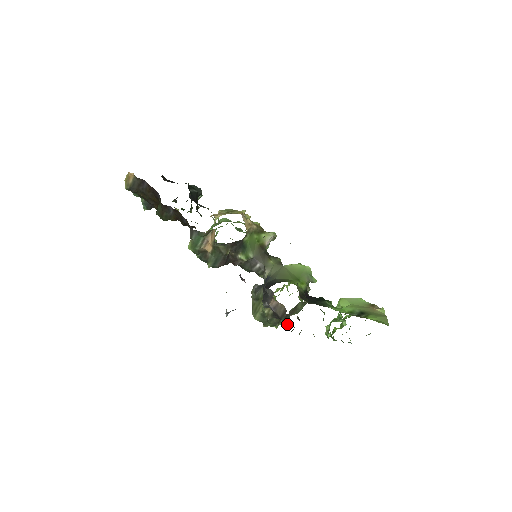
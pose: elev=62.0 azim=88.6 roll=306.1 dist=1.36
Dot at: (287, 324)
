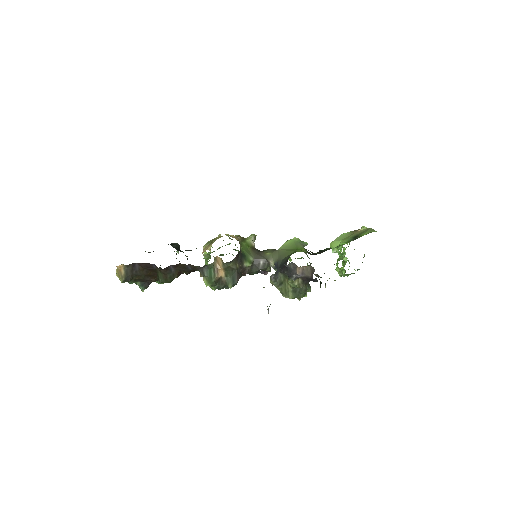
Dot at: (317, 280)
